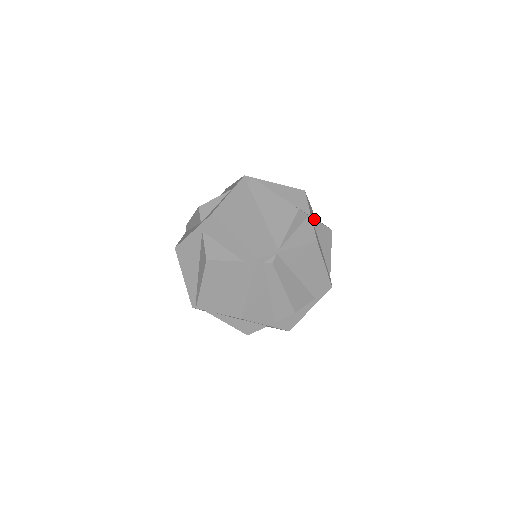
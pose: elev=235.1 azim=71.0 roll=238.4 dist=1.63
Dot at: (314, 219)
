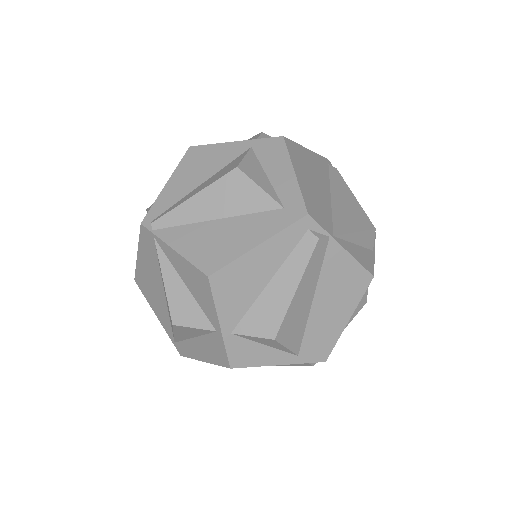
Dot at: occluded
